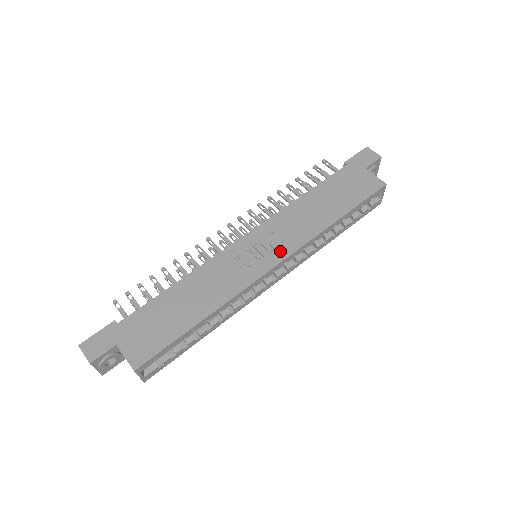
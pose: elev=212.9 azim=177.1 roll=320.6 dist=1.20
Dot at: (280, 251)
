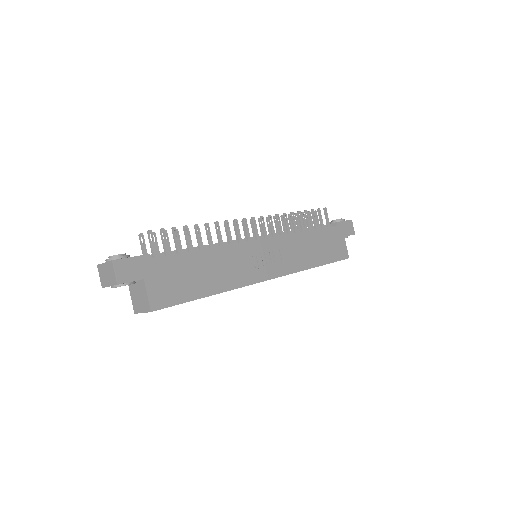
Dot at: (278, 268)
